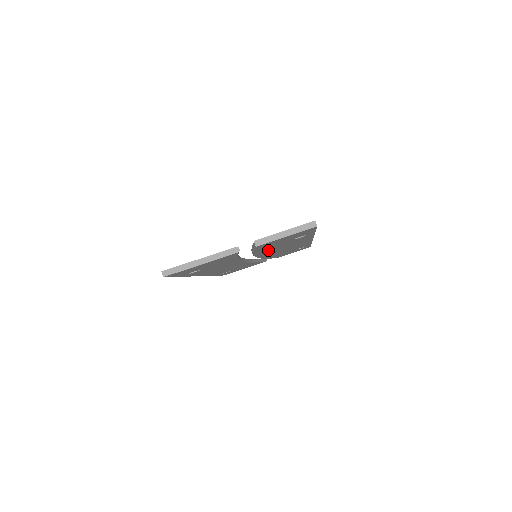
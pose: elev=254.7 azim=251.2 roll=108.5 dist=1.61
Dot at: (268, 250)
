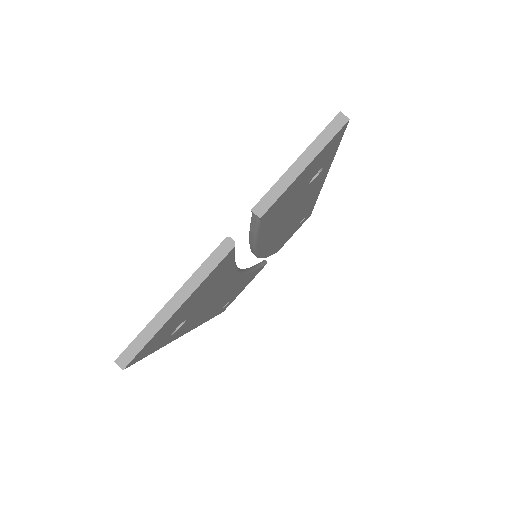
Dot at: (273, 231)
